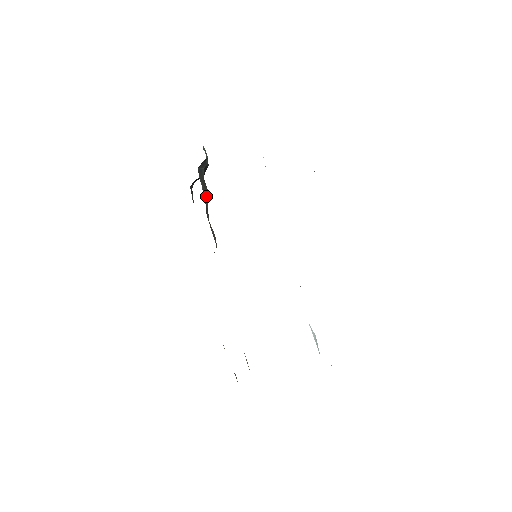
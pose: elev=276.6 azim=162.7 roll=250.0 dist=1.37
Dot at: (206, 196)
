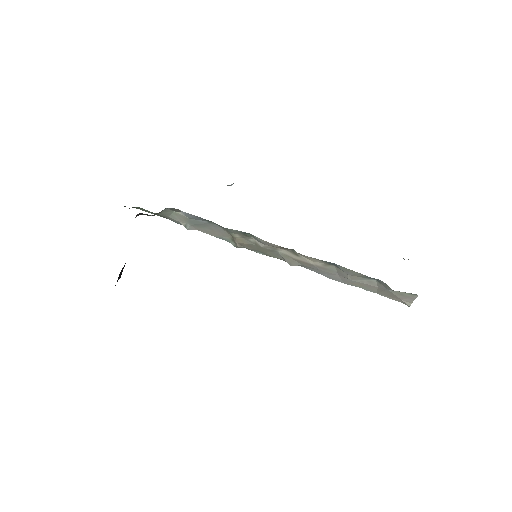
Dot at: occluded
